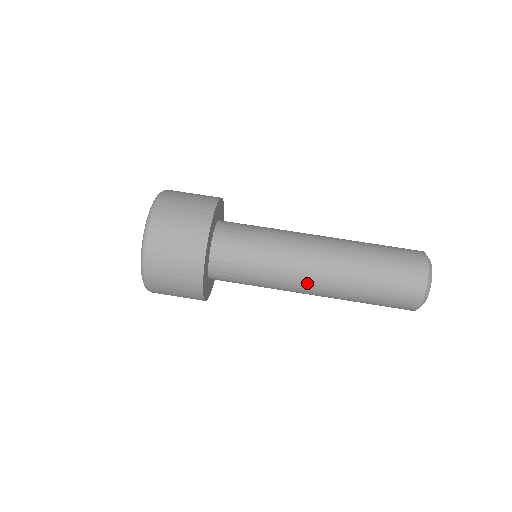
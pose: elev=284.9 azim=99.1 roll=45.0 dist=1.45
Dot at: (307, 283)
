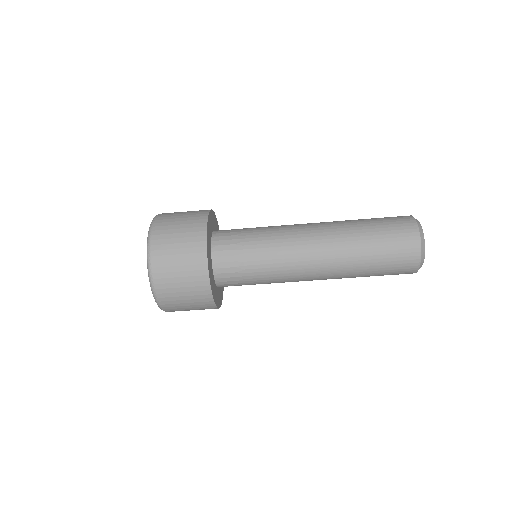
Dot at: occluded
